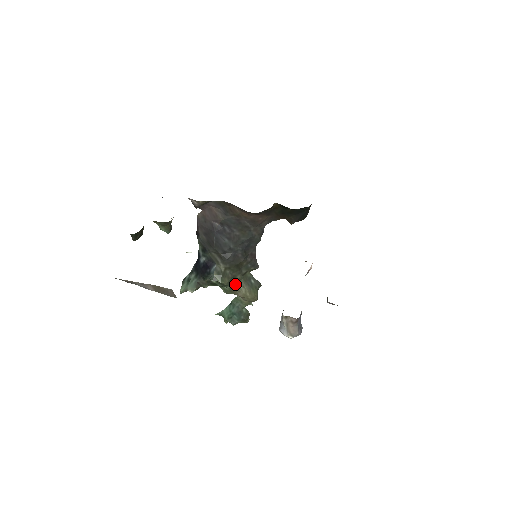
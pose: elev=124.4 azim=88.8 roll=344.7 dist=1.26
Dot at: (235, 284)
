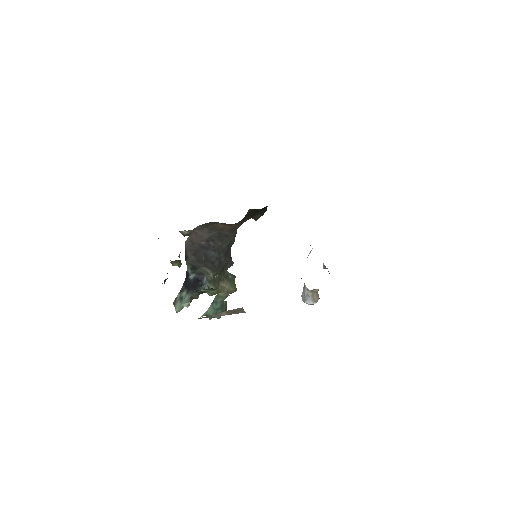
Dot at: (220, 285)
